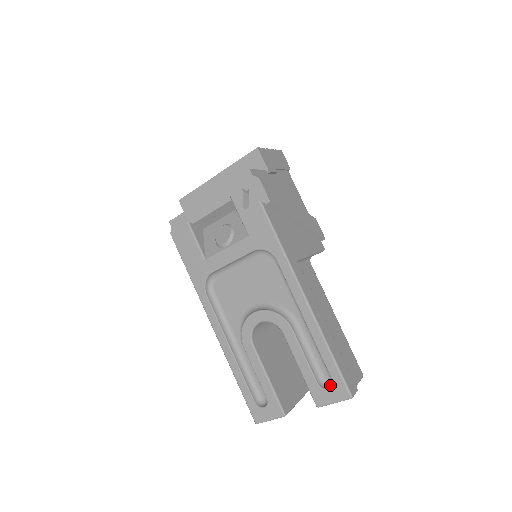
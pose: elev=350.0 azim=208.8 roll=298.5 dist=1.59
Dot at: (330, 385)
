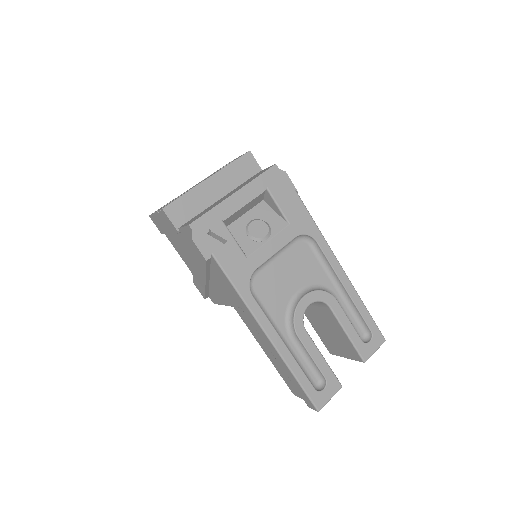
Dot at: (368, 339)
